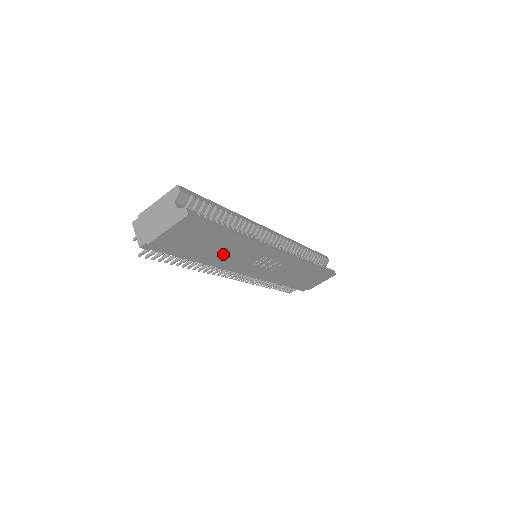
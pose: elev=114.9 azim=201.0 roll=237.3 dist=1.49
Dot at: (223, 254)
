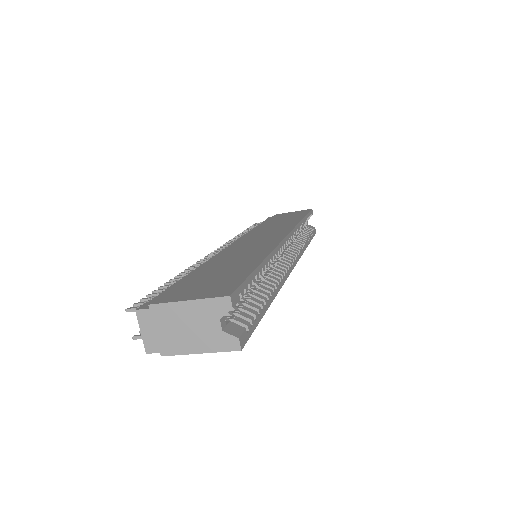
Dot at: occluded
